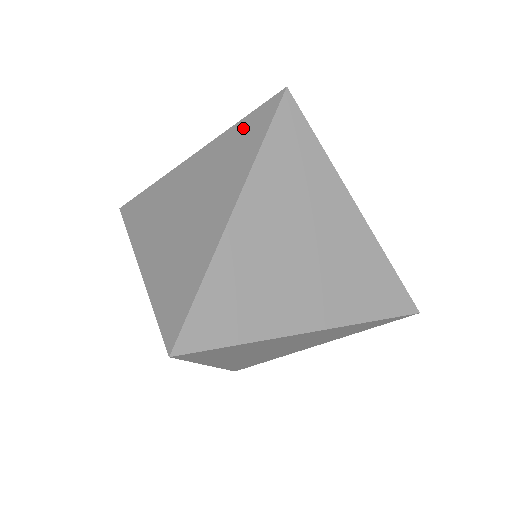
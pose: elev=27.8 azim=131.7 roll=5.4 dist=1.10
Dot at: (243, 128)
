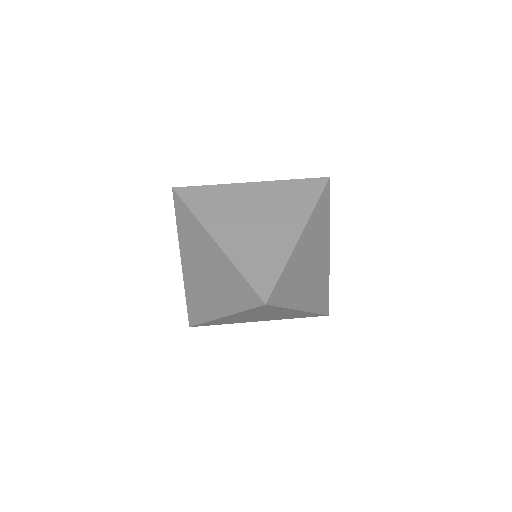
Dot at: (299, 186)
